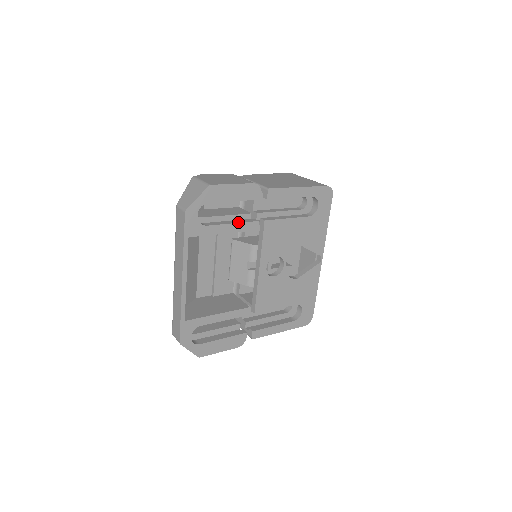
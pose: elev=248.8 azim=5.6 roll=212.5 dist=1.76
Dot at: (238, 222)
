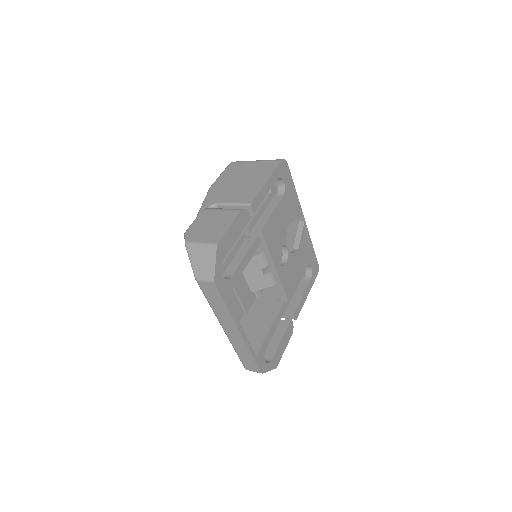
Dot at: (247, 251)
